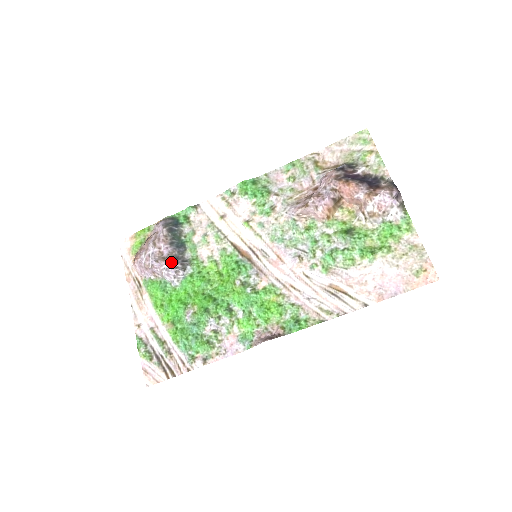
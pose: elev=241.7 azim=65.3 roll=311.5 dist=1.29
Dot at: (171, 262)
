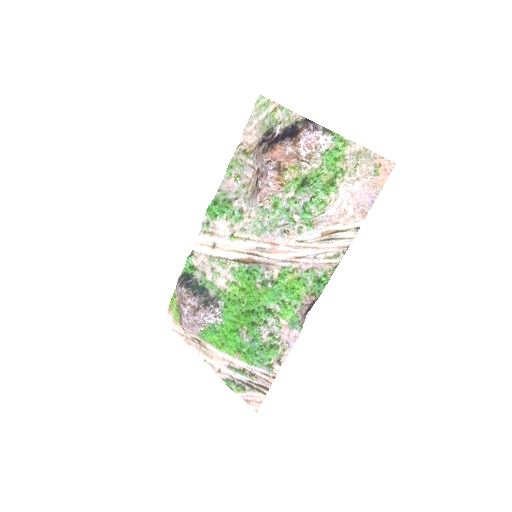
Dot at: (204, 308)
